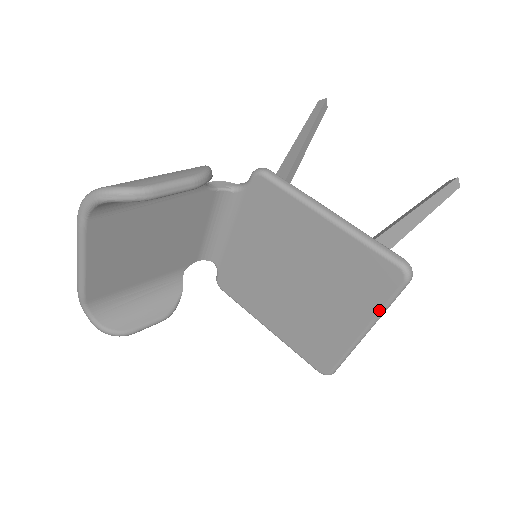
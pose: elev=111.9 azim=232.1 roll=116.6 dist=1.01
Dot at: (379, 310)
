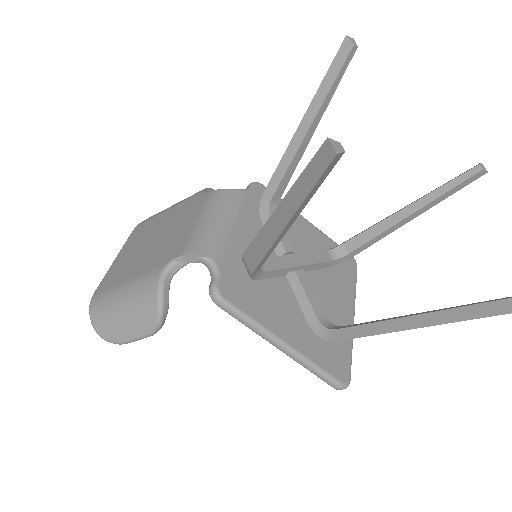
Dot at: occluded
